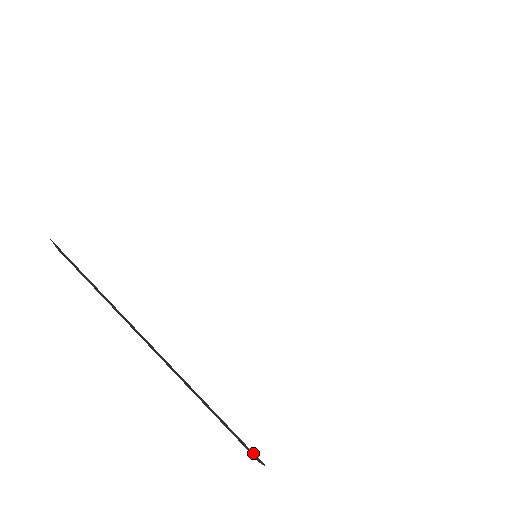
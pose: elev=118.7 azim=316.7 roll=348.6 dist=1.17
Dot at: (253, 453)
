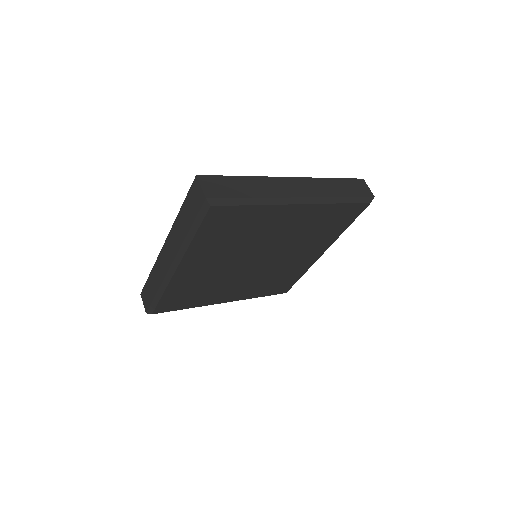
Dot at: (194, 187)
